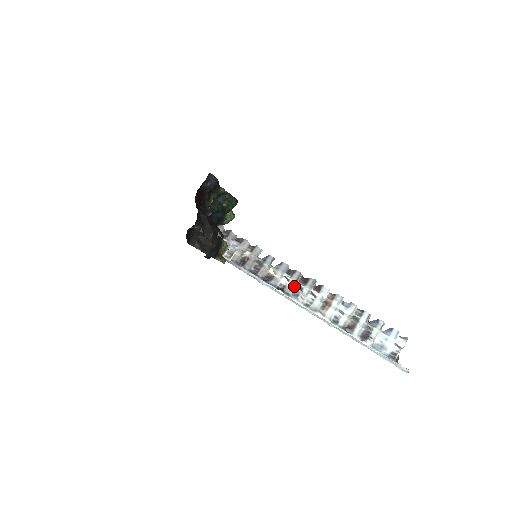
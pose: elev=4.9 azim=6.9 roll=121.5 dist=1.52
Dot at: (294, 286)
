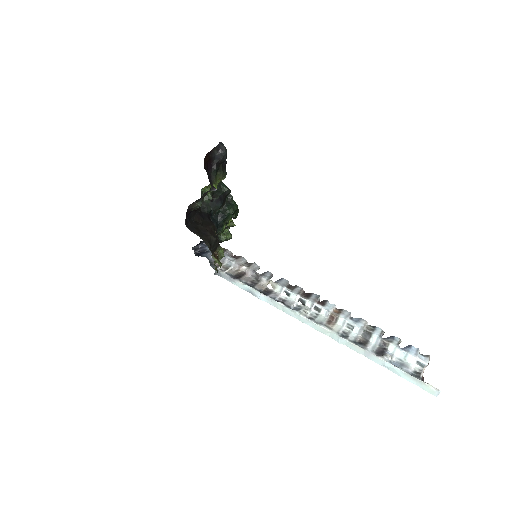
Dot at: (295, 300)
